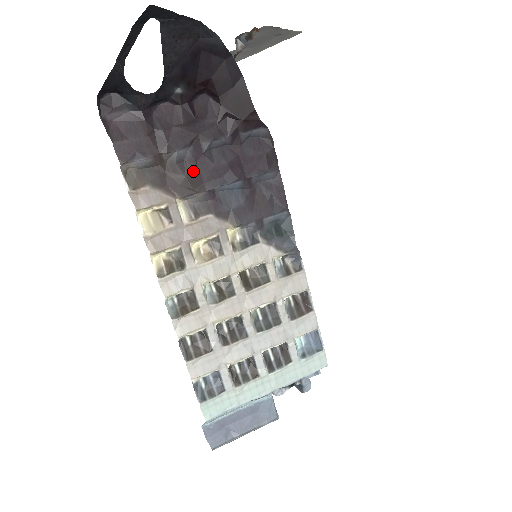
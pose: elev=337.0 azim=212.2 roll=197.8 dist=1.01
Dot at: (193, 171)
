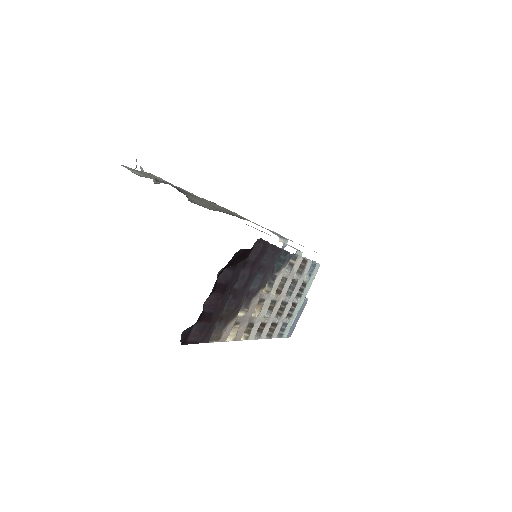
Dot at: (236, 300)
